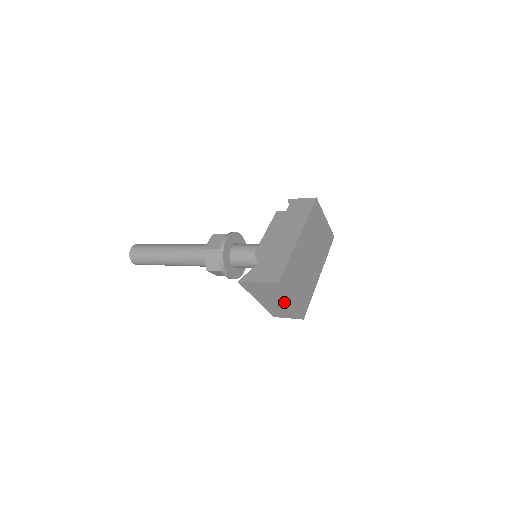
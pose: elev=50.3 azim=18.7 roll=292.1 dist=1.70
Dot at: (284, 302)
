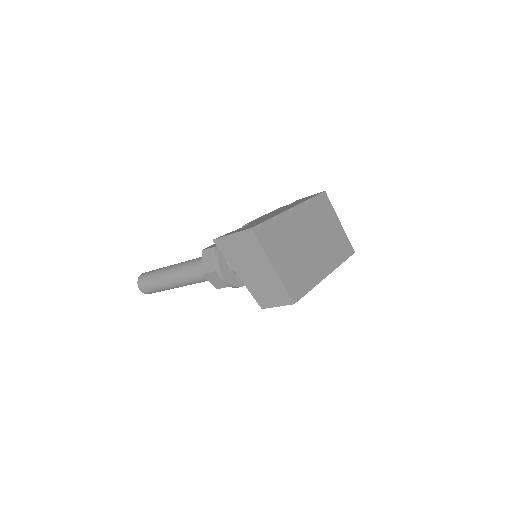
Dot at: (266, 269)
